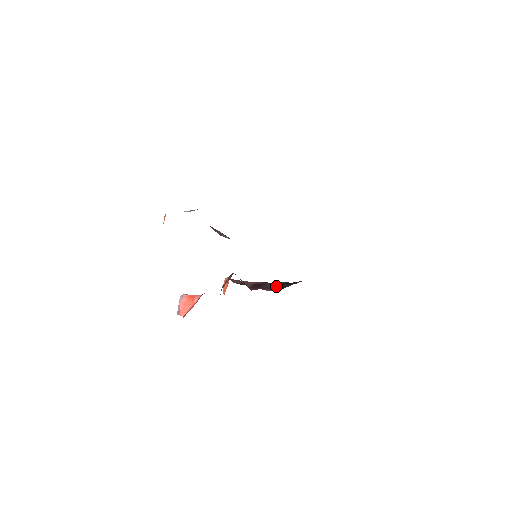
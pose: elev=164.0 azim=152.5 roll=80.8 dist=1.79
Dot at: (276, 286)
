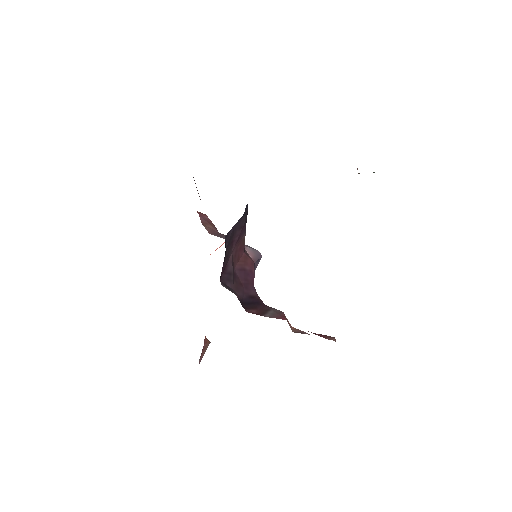
Dot at: occluded
